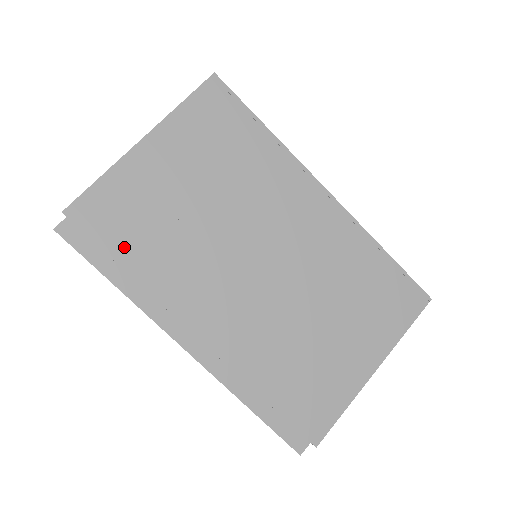
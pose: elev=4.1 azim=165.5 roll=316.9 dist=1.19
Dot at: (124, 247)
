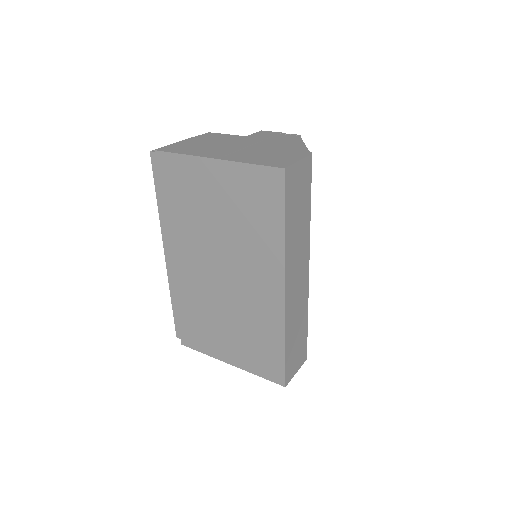
Dot at: (168, 194)
